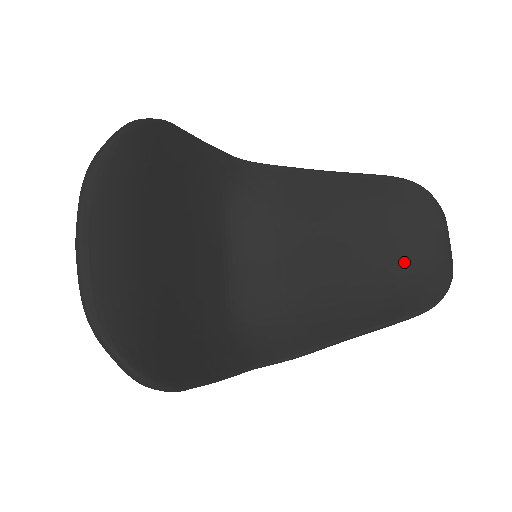
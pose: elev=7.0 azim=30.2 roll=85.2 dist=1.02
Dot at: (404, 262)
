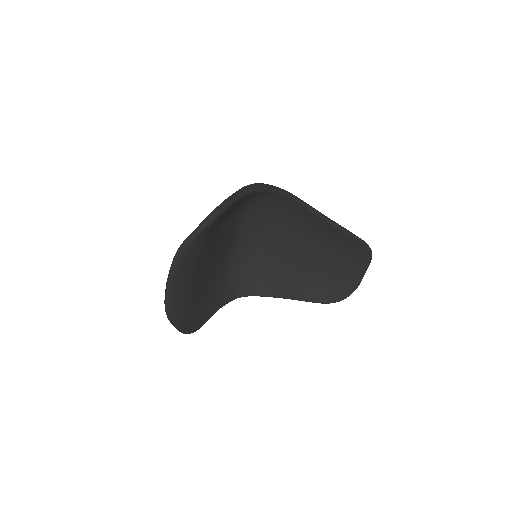
Dot at: (337, 274)
